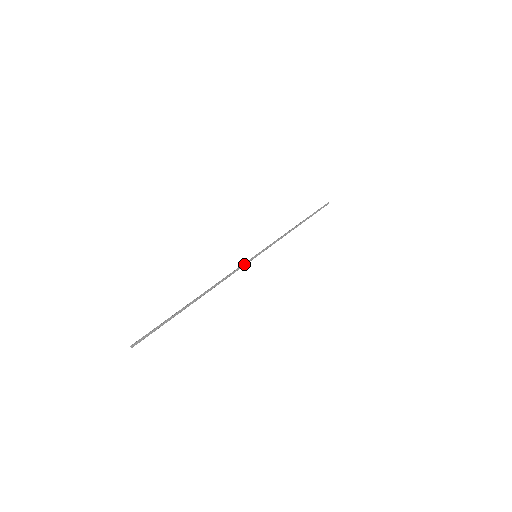
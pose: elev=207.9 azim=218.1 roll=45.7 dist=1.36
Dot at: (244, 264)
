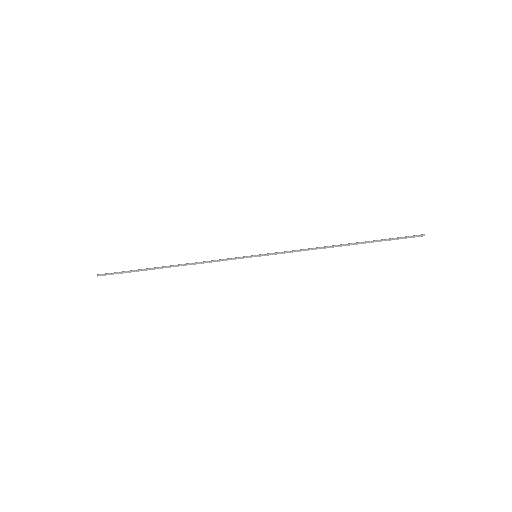
Dot at: (235, 258)
